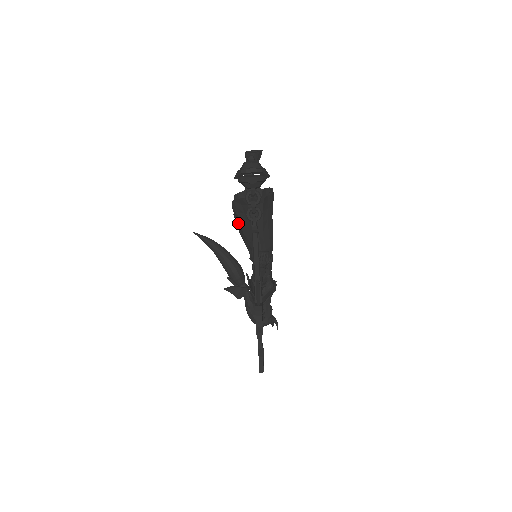
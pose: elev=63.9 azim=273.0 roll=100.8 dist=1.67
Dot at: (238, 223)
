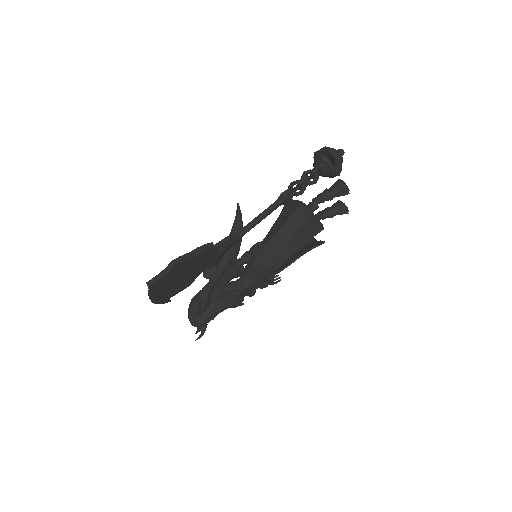
Dot at: (274, 223)
